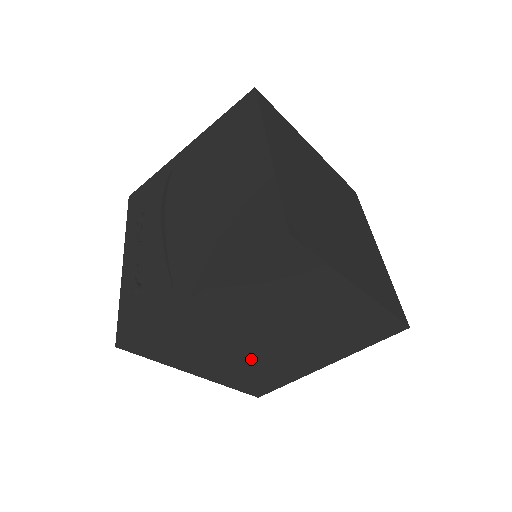
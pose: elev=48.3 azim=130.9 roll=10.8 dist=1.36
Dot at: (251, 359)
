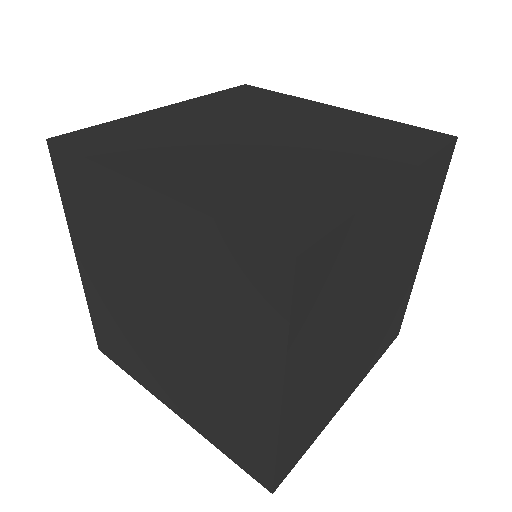
Dot at: (186, 375)
